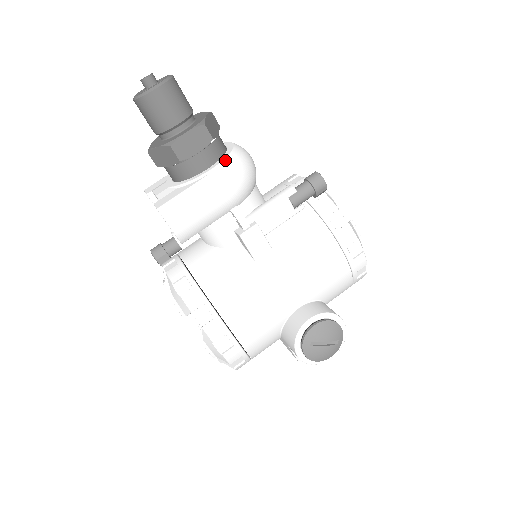
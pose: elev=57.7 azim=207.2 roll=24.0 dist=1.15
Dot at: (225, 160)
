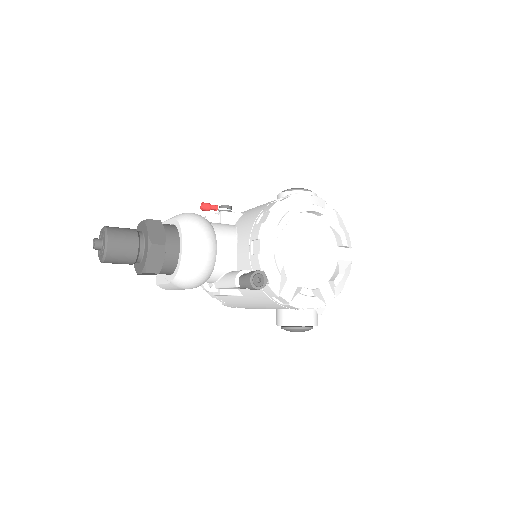
Dot at: (175, 278)
